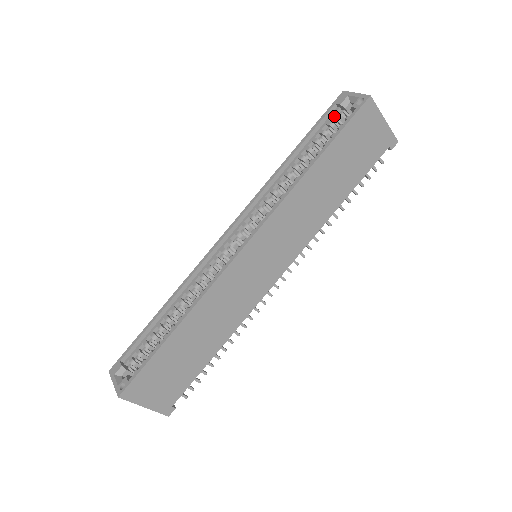
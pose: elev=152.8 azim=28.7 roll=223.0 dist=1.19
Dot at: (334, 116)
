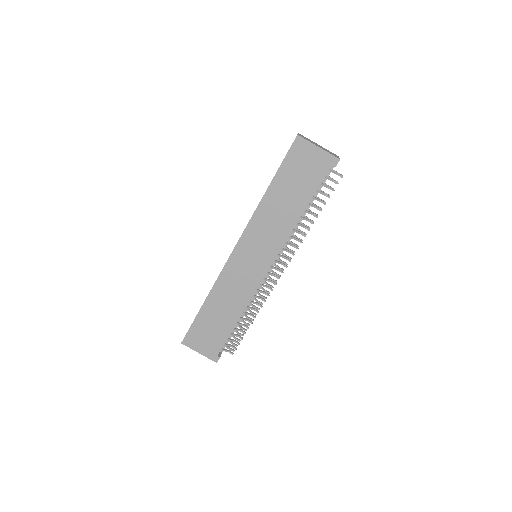
Dot at: occluded
